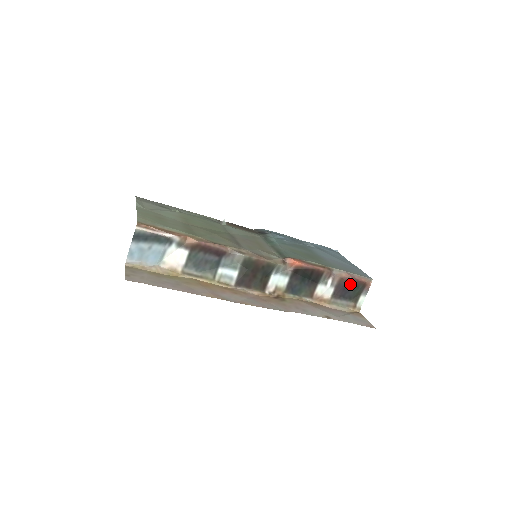
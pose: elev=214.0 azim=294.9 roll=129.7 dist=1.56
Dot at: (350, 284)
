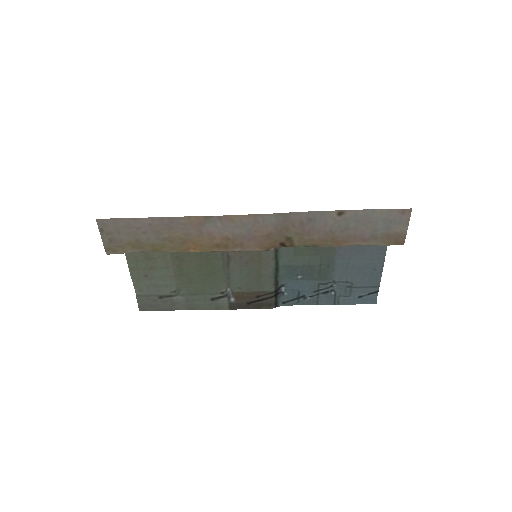
Dot at: occluded
